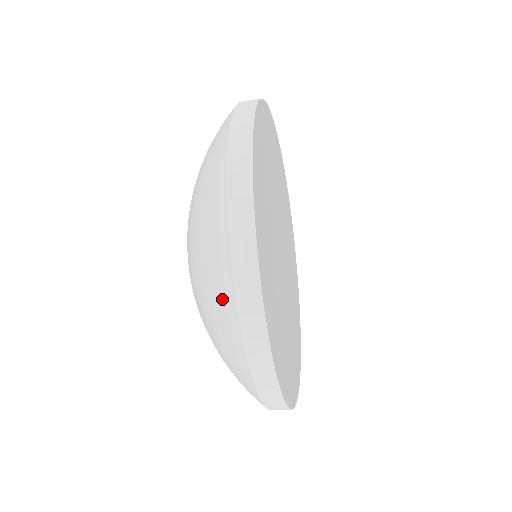
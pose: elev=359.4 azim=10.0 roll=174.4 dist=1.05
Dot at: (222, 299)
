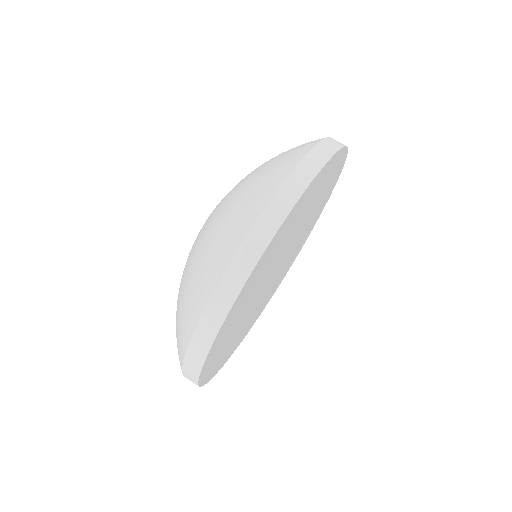
Dot at: (204, 283)
